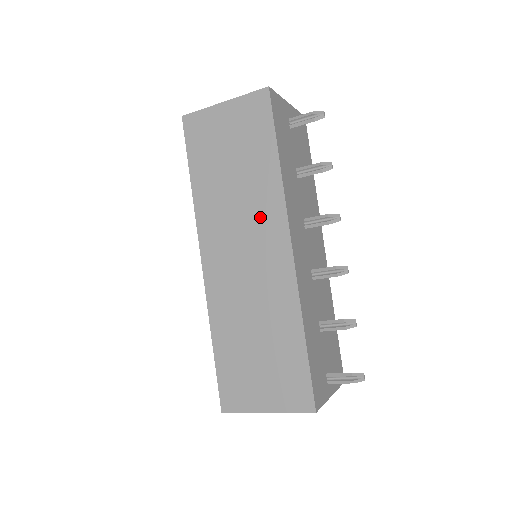
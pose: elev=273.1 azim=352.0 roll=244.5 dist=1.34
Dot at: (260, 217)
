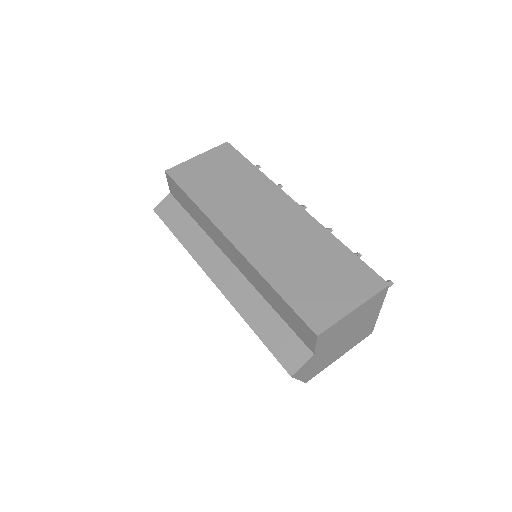
Dot at: (263, 198)
